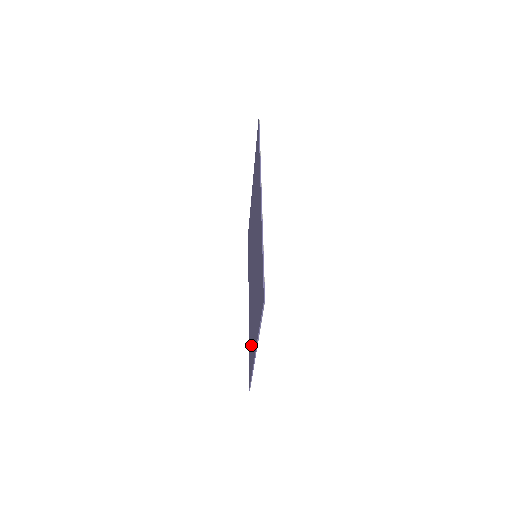
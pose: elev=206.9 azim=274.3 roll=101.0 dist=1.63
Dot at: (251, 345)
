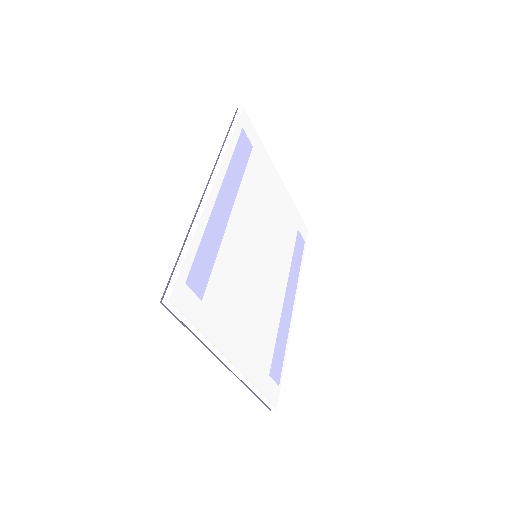
Dot at: occluded
